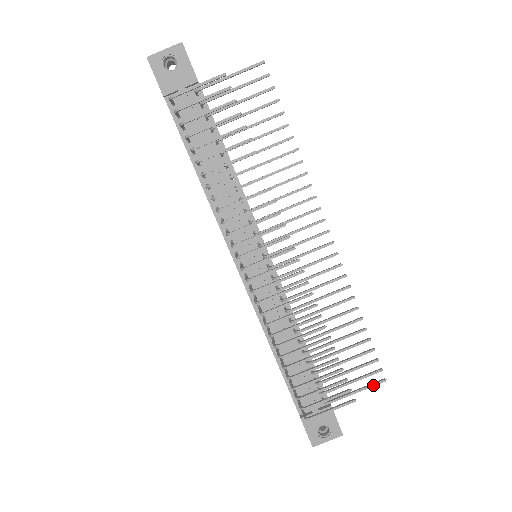
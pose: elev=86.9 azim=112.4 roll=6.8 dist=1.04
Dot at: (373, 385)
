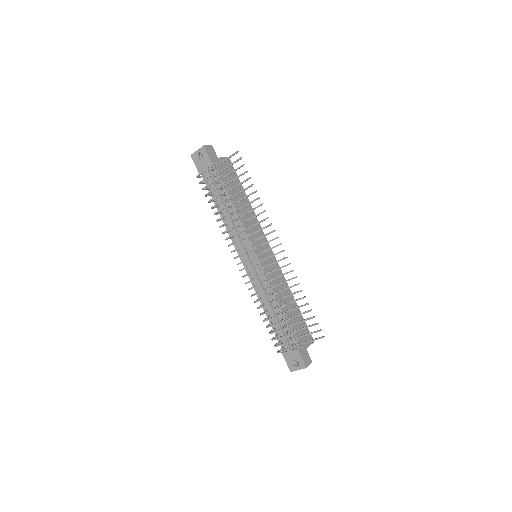
Dot at: (317, 339)
